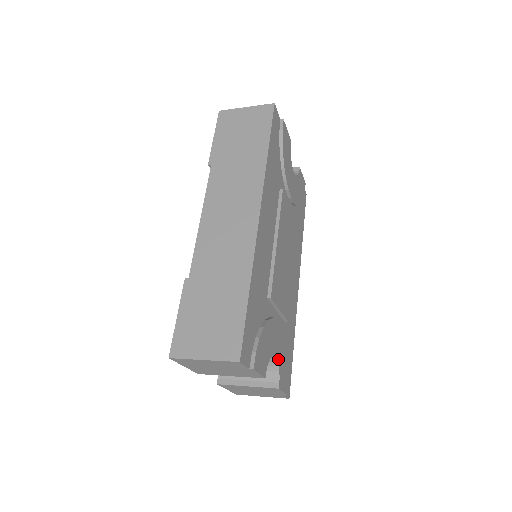
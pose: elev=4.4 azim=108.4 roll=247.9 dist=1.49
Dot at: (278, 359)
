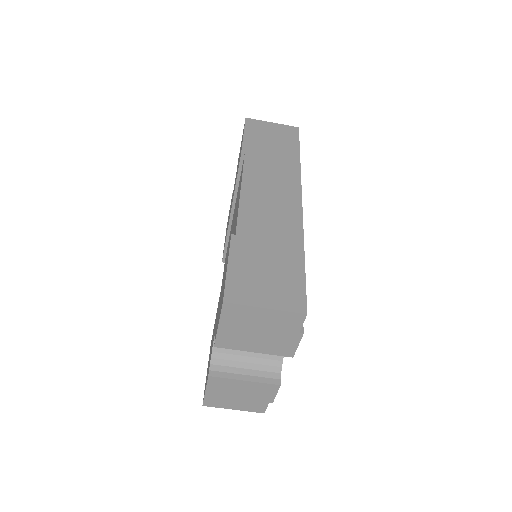
Dot at: occluded
